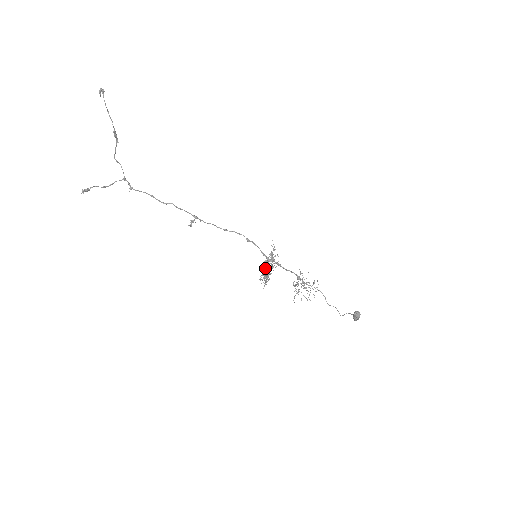
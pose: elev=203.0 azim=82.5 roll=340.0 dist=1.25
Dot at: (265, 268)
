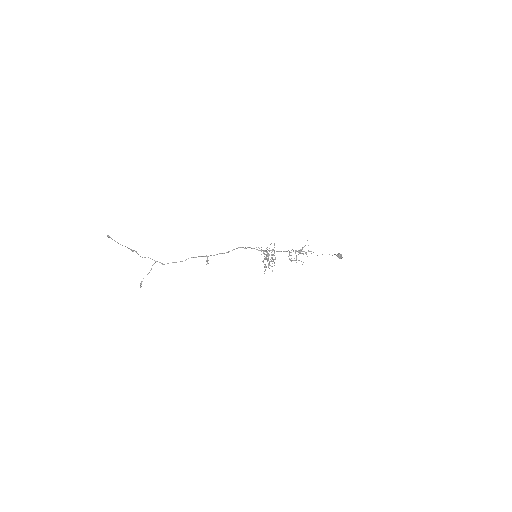
Dot at: (267, 256)
